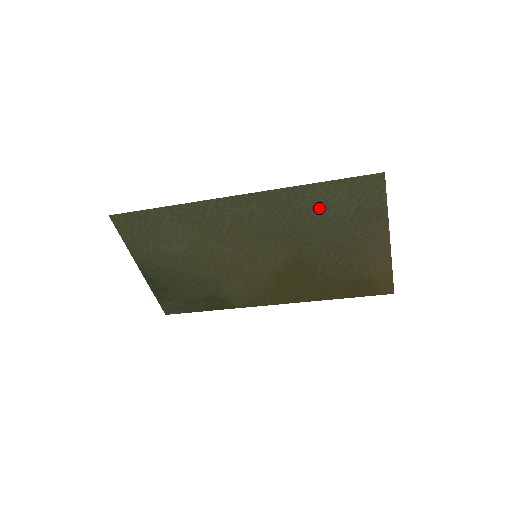
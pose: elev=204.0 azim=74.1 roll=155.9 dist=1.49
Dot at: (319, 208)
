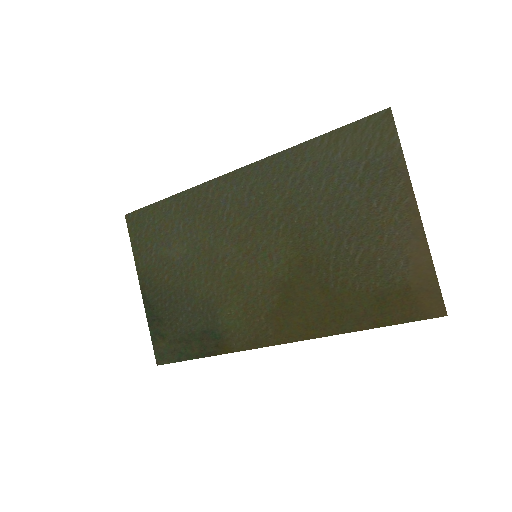
Dot at: (322, 172)
